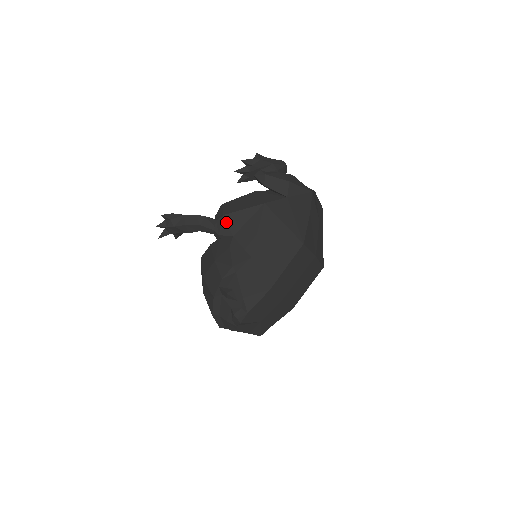
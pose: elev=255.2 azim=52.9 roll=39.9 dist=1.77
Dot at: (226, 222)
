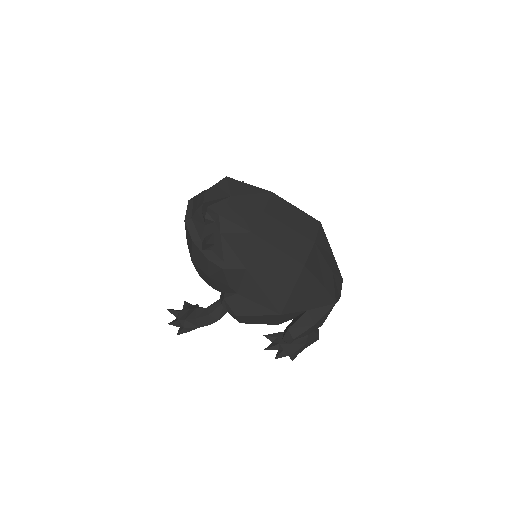
Dot at: occluded
